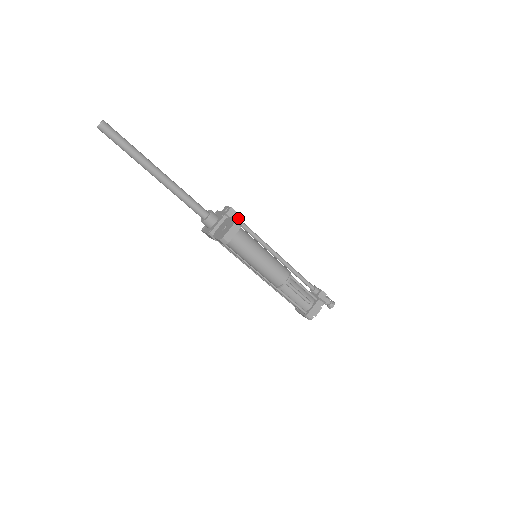
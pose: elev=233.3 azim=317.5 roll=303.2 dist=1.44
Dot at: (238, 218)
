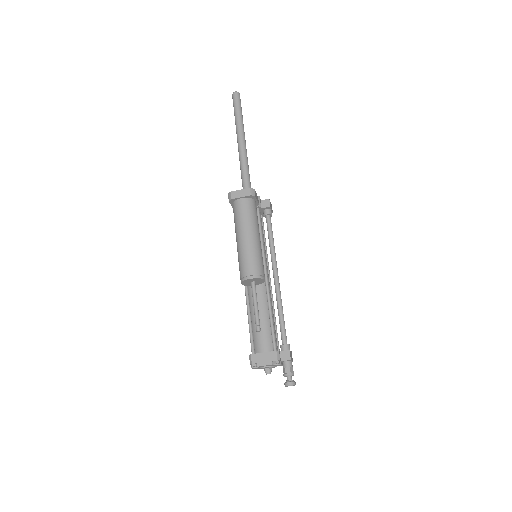
Dot at: (270, 216)
